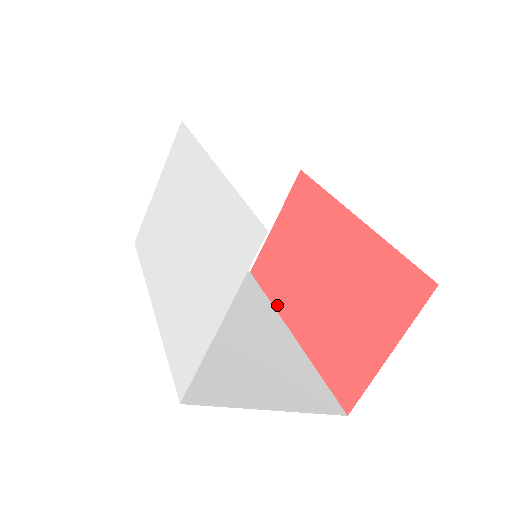
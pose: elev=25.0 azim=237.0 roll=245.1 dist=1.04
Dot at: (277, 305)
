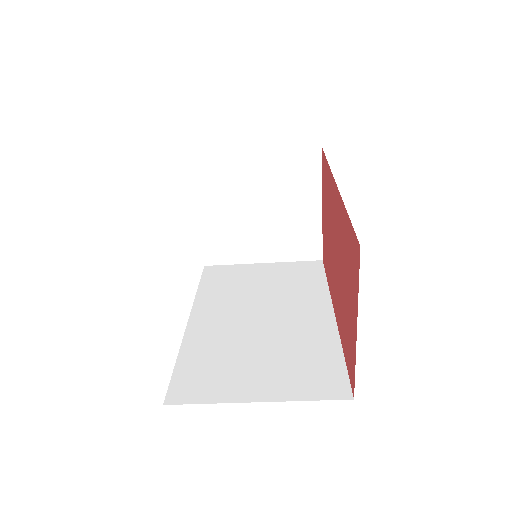
Dot at: (330, 290)
